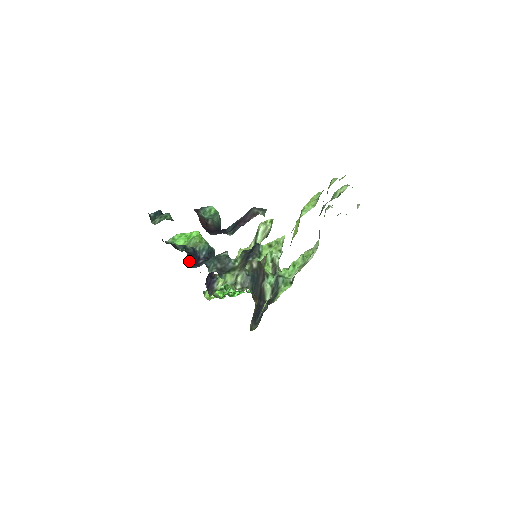
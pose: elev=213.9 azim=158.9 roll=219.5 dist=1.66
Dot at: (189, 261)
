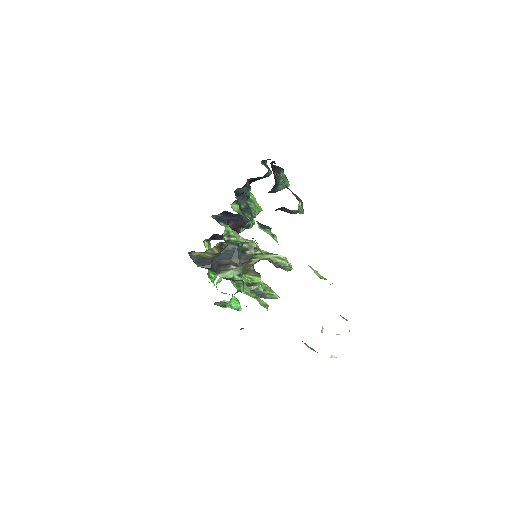
Dot at: (239, 192)
